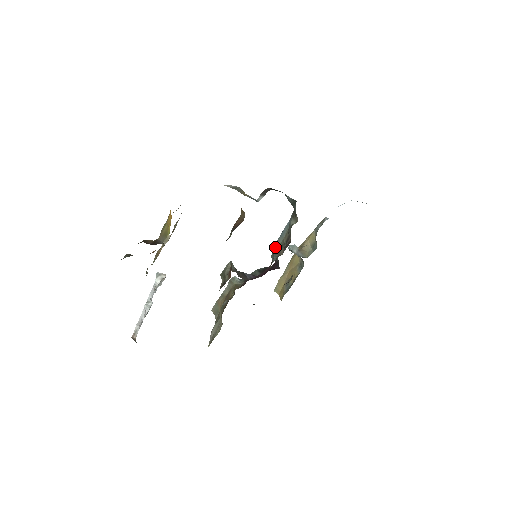
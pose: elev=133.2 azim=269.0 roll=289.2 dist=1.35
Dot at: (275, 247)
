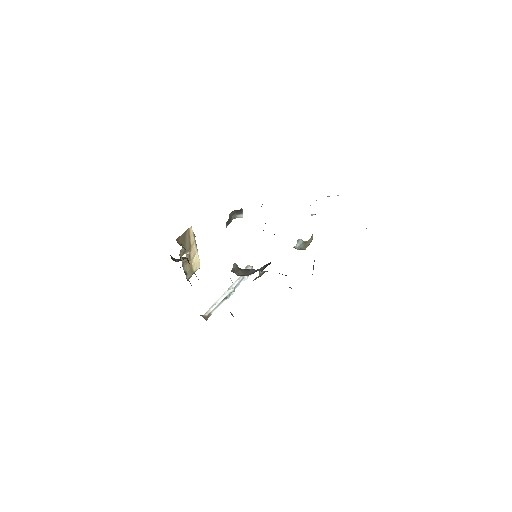
Dot at: occluded
